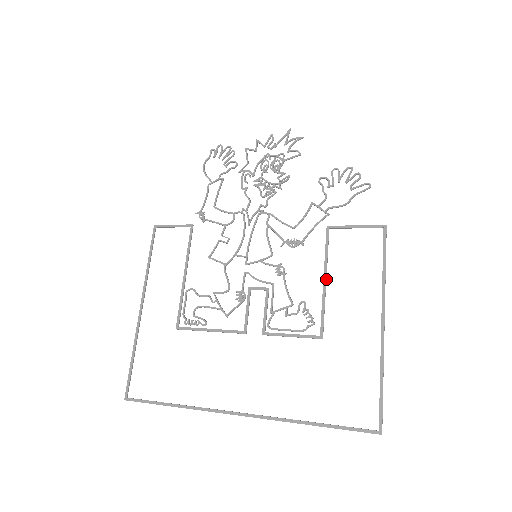
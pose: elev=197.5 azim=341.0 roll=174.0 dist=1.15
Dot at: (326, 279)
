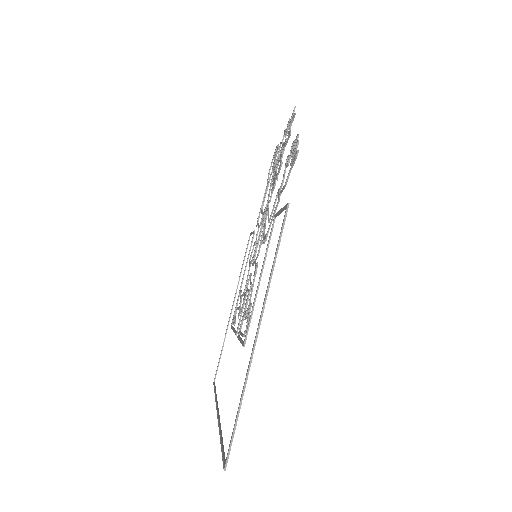
Dot at: occluded
